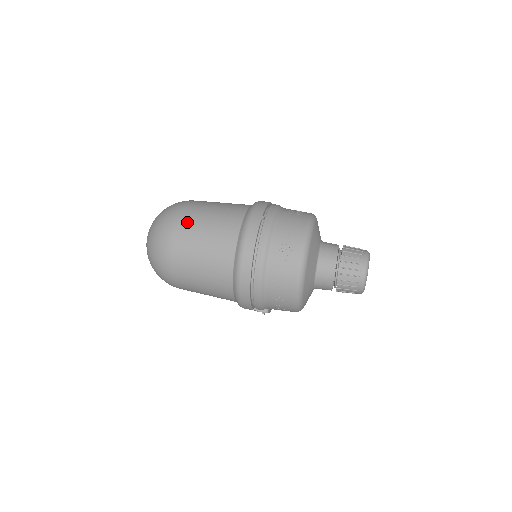
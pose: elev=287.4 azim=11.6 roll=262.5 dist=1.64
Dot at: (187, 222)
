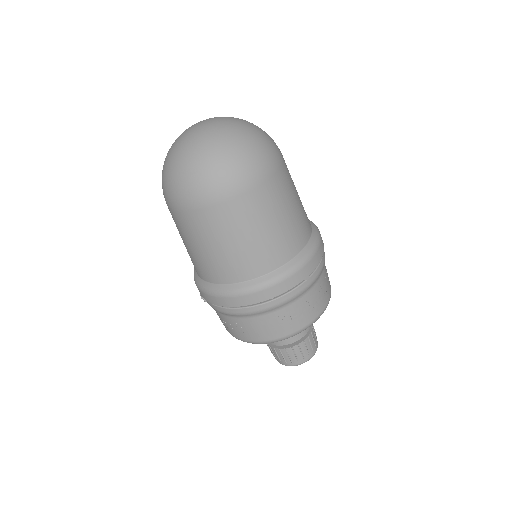
Dot at: (256, 201)
